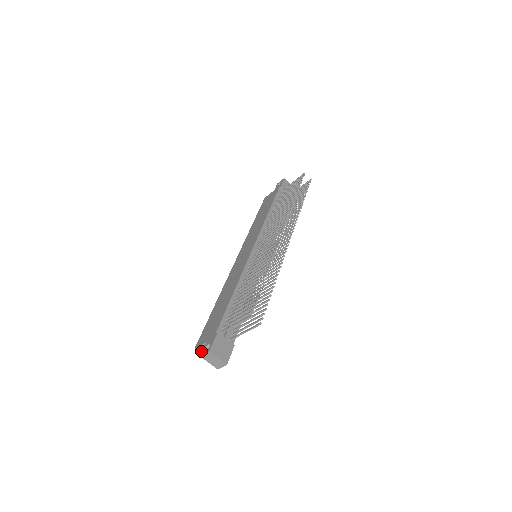
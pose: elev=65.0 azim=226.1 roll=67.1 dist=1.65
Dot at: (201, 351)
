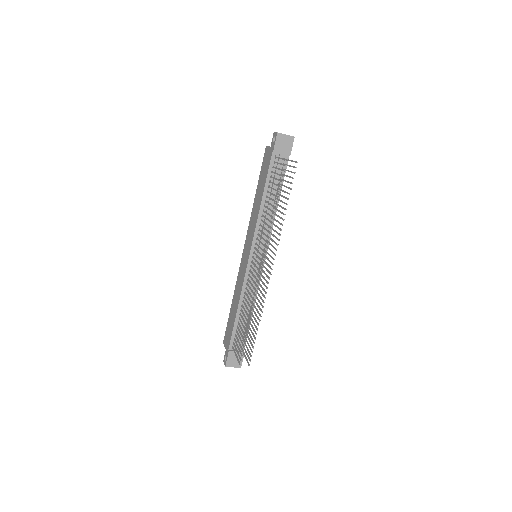
Dot at: occluded
